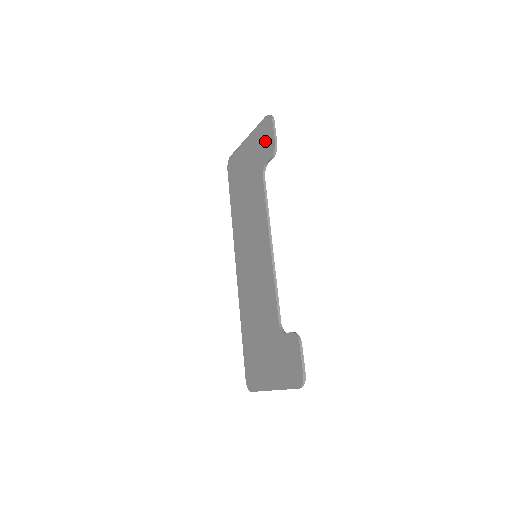
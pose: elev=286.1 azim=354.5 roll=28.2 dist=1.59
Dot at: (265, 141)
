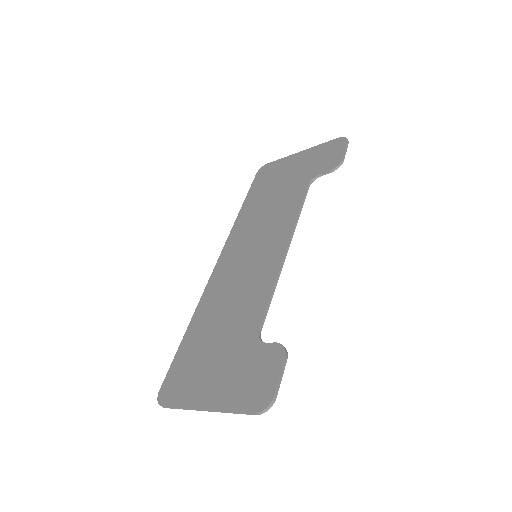
Dot at: (328, 156)
